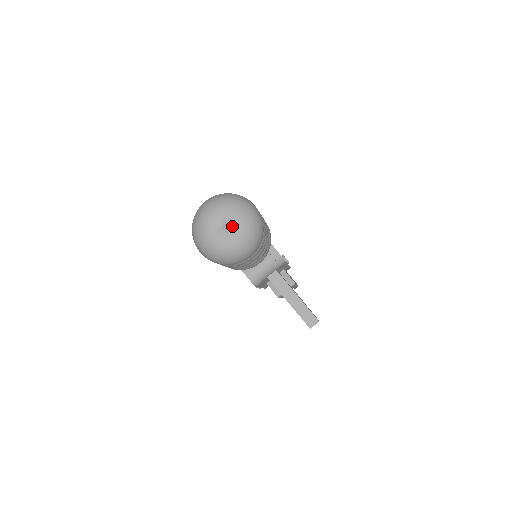
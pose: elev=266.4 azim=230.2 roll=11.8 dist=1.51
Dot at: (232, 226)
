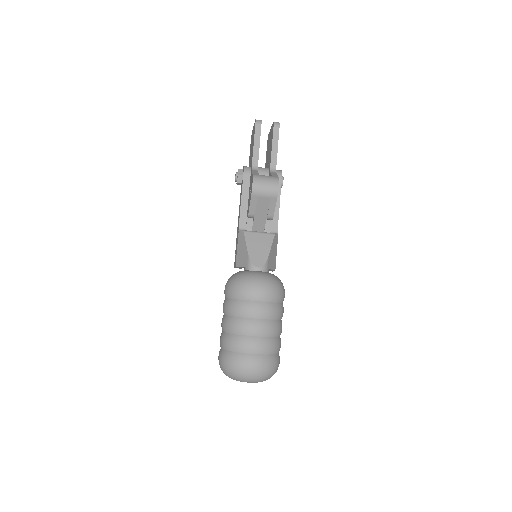
Dot at: occluded
